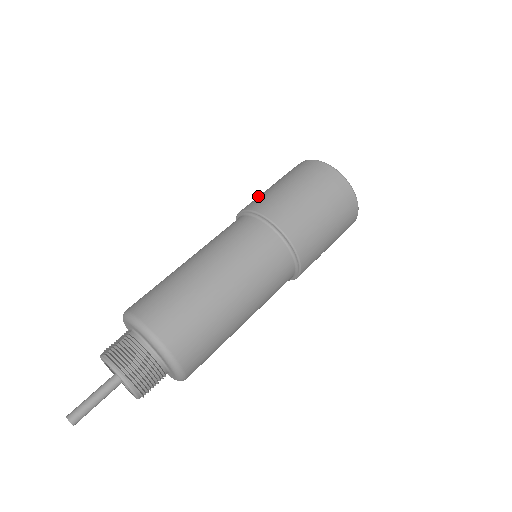
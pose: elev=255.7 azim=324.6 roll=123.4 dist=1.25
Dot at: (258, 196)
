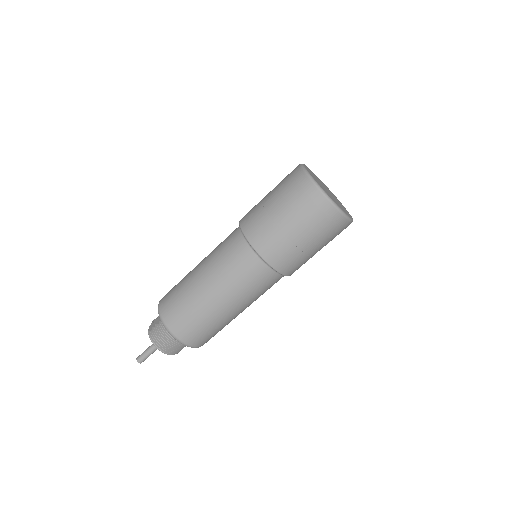
Dot at: (256, 206)
